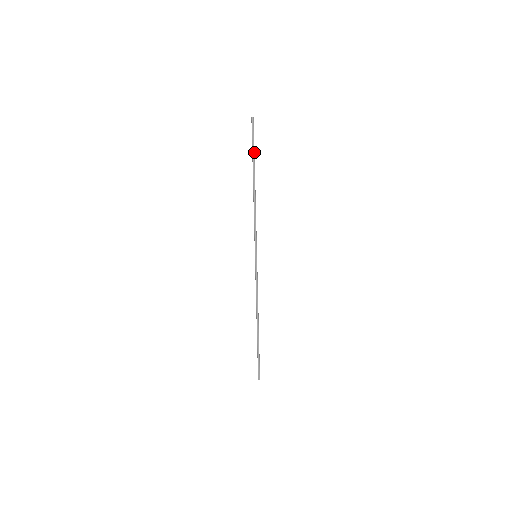
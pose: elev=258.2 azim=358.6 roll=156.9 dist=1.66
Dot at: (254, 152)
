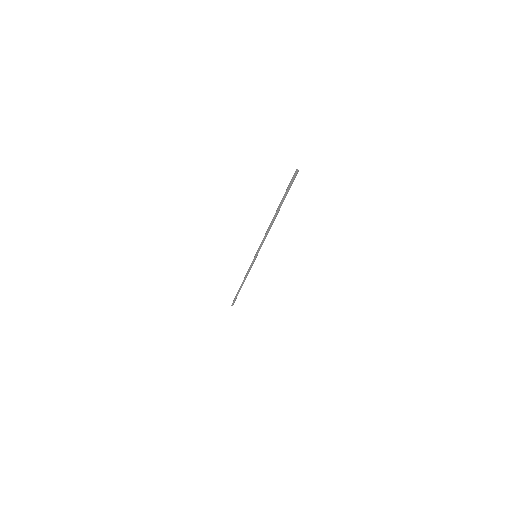
Dot at: occluded
